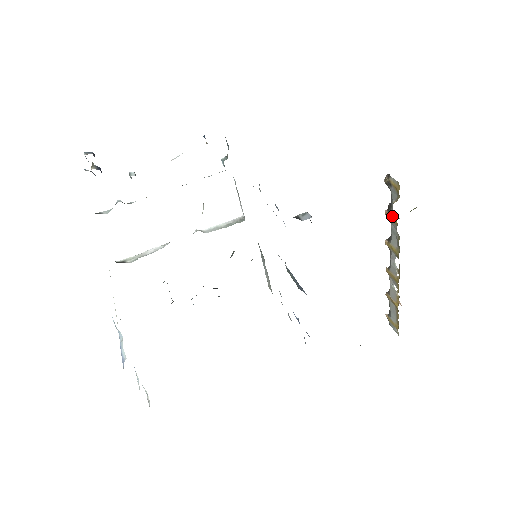
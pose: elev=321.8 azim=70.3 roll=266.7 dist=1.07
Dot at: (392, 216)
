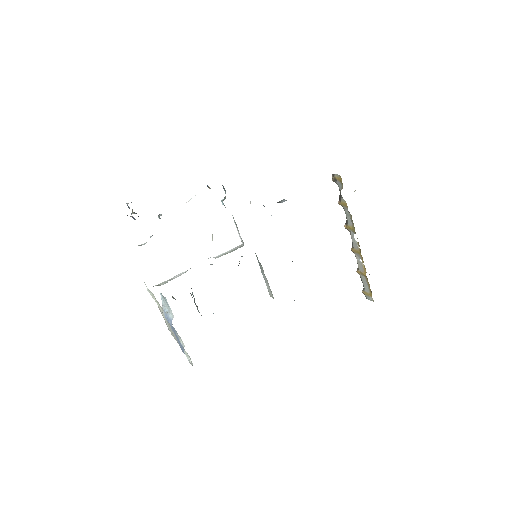
Dot at: (343, 202)
